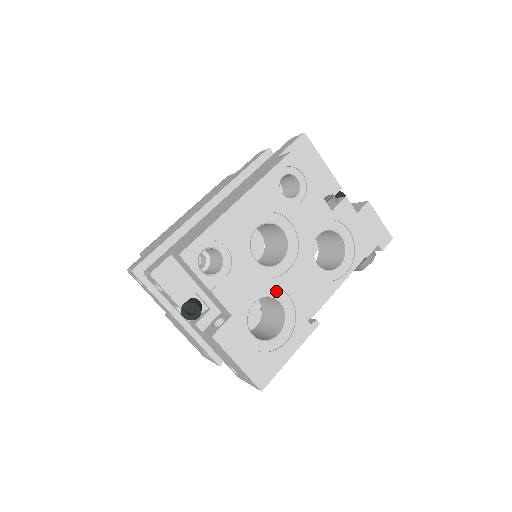
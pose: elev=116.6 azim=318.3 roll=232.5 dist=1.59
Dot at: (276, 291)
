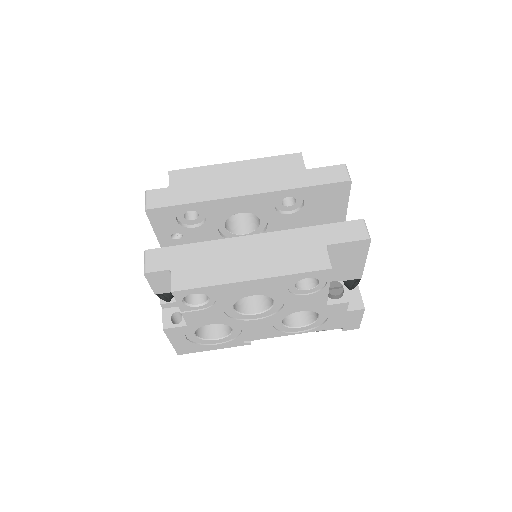
Dot at: (234, 324)
